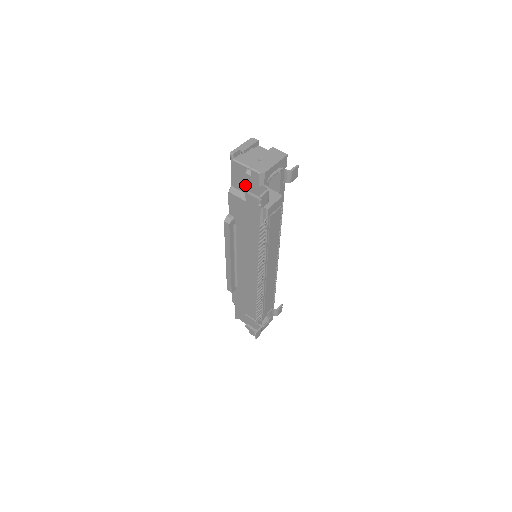
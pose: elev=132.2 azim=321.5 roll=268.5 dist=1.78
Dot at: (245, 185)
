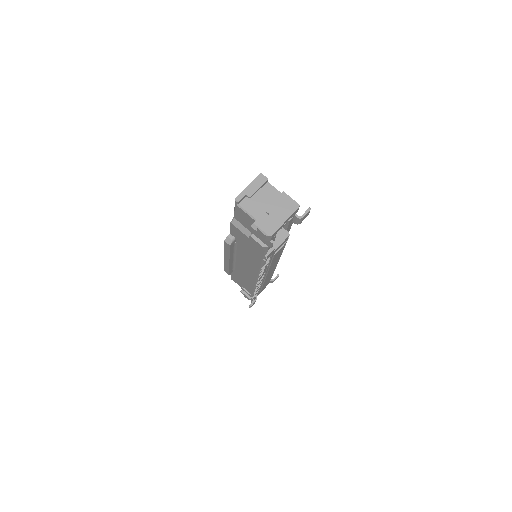
Dot at: (249, 226)
